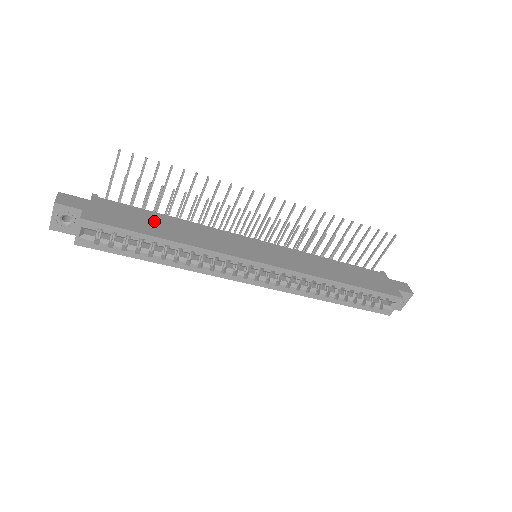
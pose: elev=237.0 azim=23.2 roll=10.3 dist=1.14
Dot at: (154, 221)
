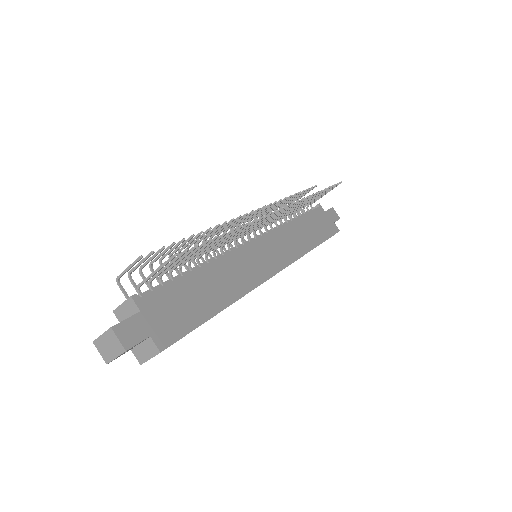
Dot at: (197, 291)
